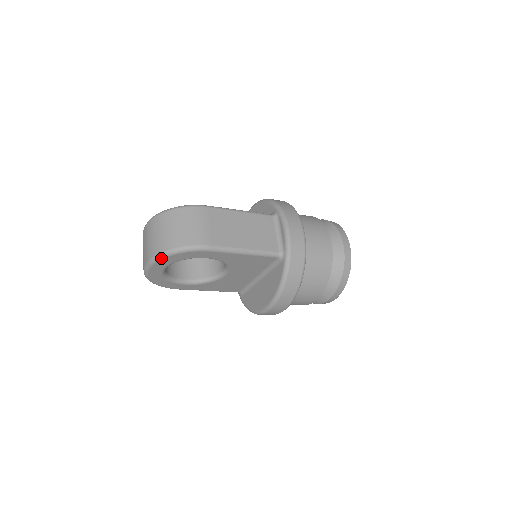
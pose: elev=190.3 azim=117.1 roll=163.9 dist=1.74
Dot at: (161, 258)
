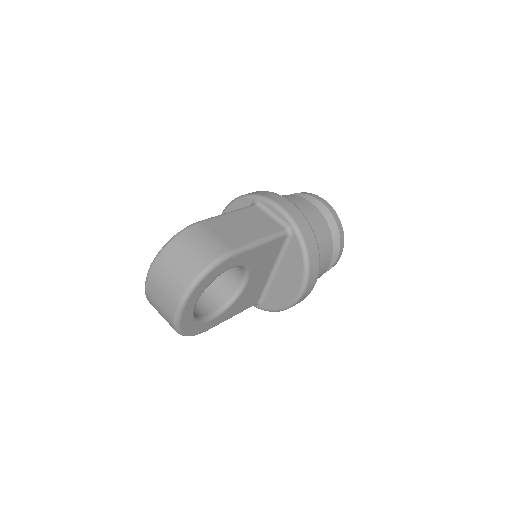
Dot at: (191, 291)
